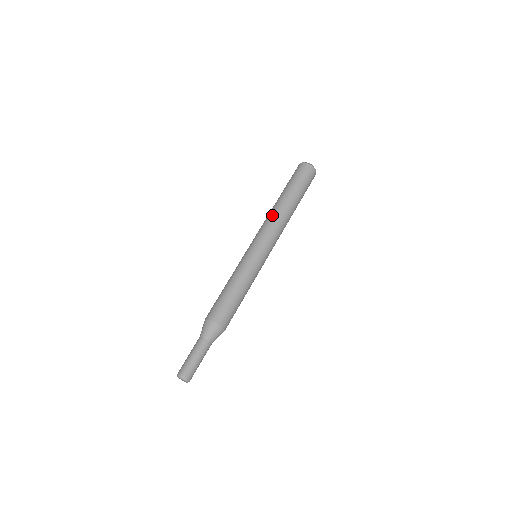
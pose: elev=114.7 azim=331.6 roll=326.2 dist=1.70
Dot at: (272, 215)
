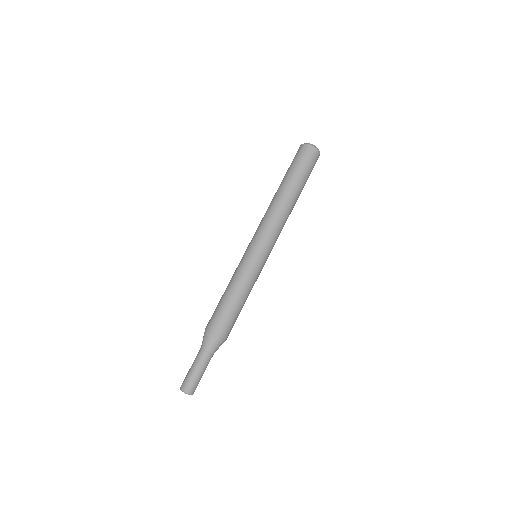
Dot at: (282, 214)
